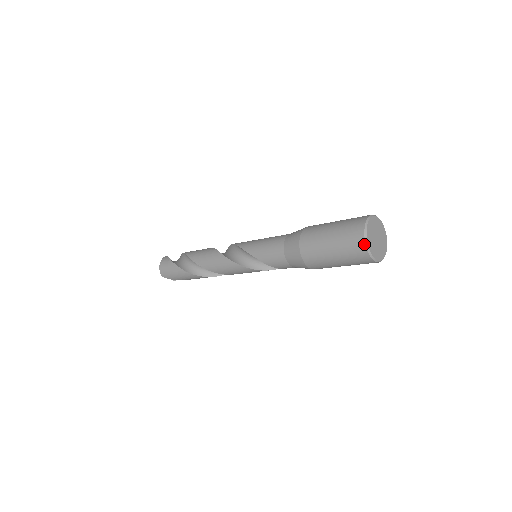
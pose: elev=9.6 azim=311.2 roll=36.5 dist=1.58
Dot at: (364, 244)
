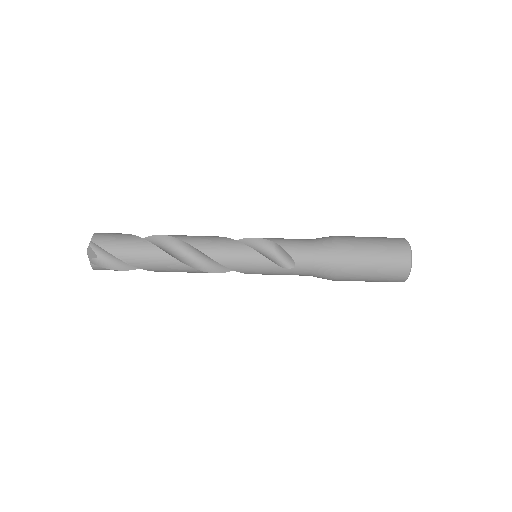
Dot at: (407, 242)
